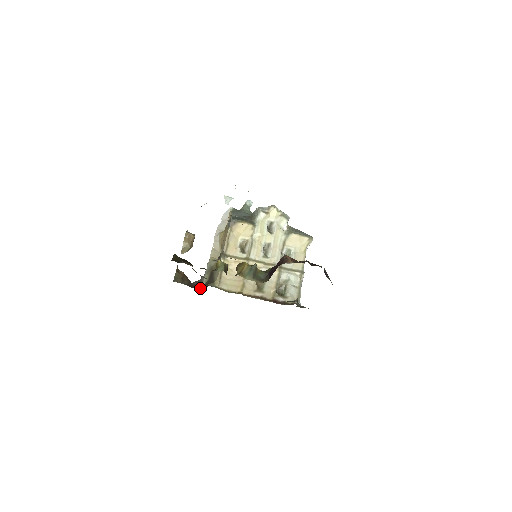
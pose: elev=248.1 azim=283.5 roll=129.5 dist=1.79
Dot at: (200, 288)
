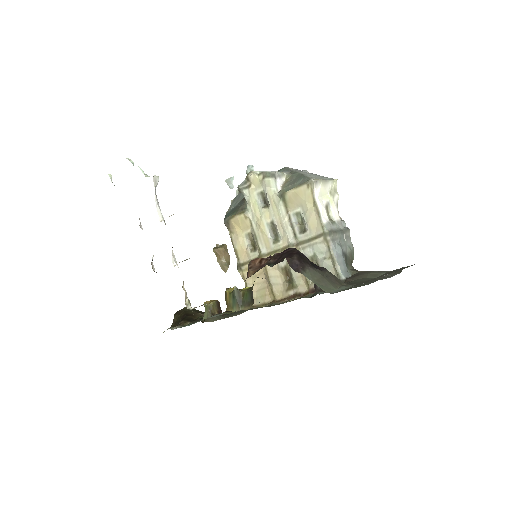
Dot at: occluded
